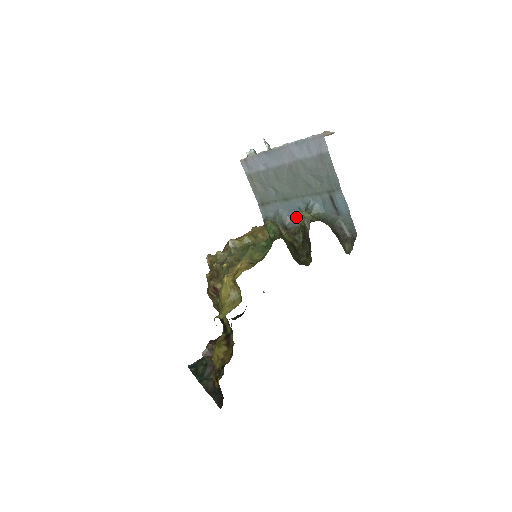
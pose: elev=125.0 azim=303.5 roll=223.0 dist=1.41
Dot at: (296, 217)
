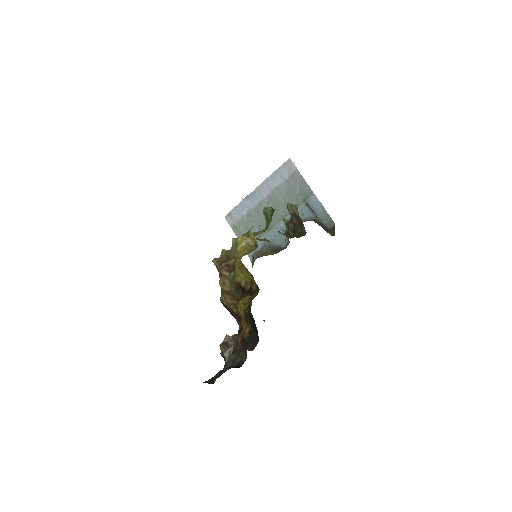
Dot at: (281, 240)
